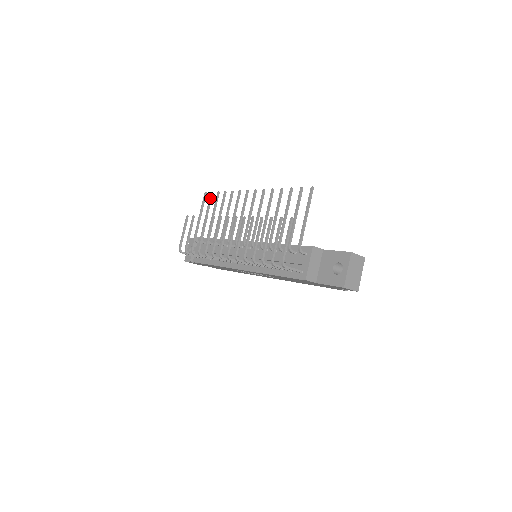
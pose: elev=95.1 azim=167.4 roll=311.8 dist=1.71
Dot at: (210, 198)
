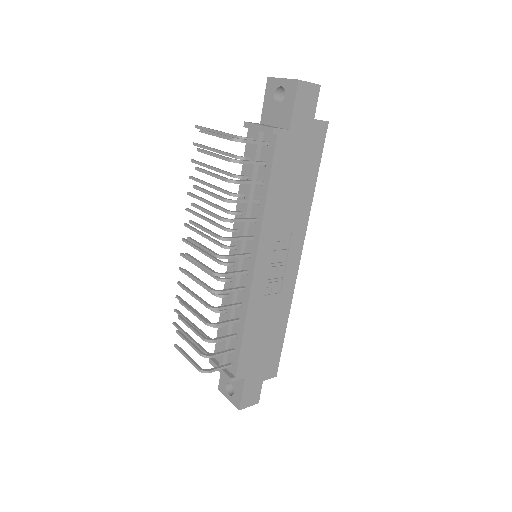
Dot at: (178, 313)
